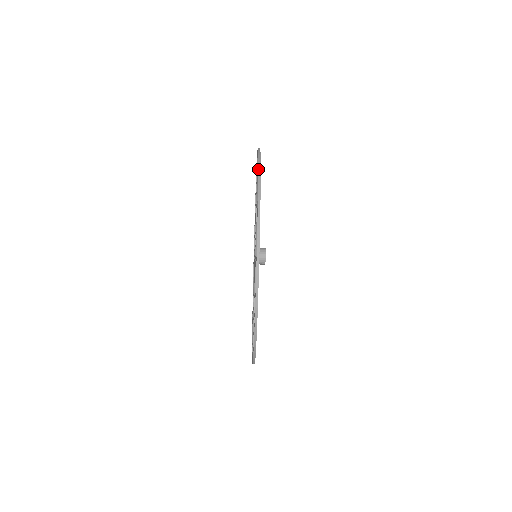
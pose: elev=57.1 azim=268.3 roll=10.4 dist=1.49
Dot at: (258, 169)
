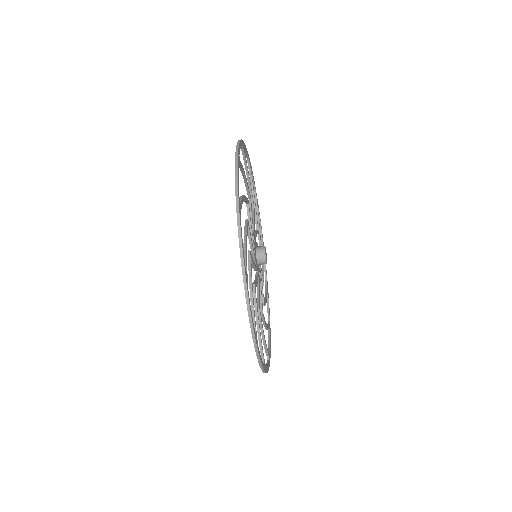
Dot at: (235, 161)
